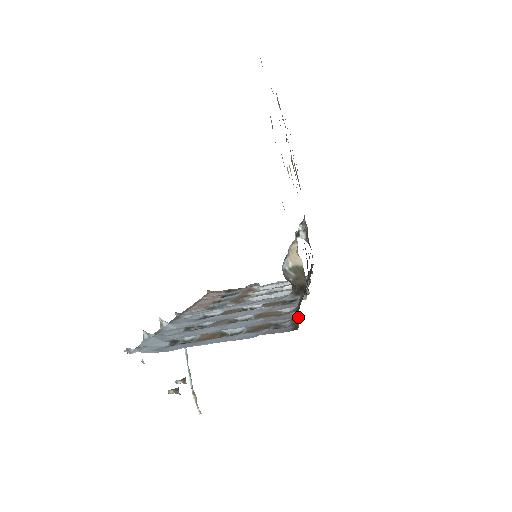
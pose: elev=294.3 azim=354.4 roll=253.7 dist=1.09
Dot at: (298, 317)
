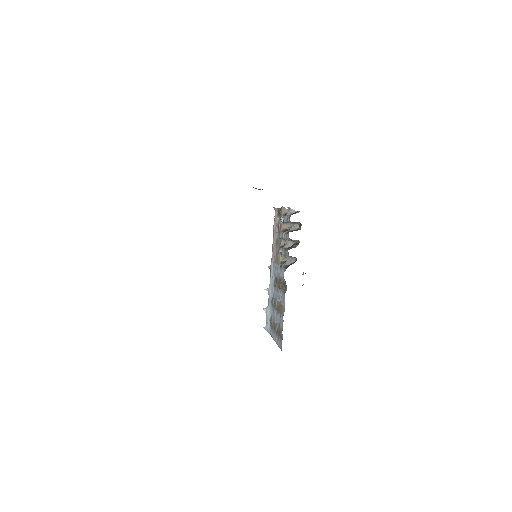
Dot at: occluded
